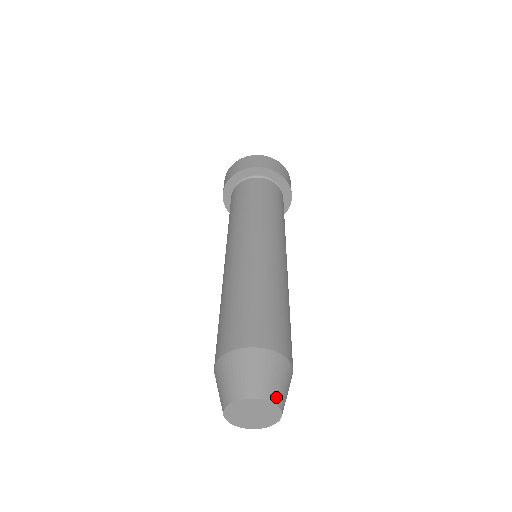
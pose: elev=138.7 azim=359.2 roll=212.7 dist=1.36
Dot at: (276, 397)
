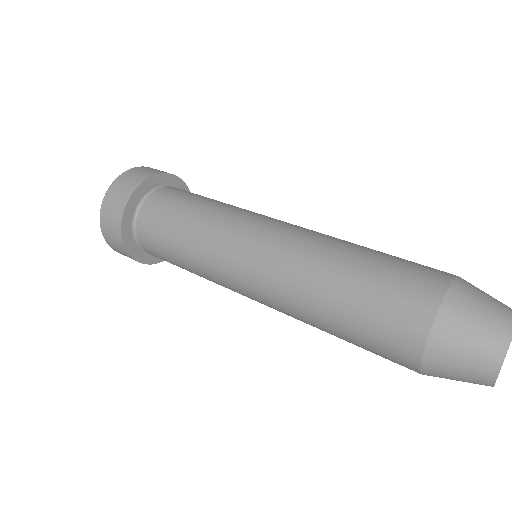
Dot at: (509, 315)
